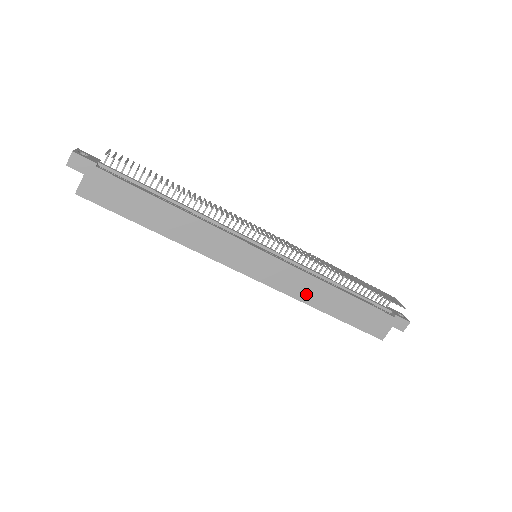
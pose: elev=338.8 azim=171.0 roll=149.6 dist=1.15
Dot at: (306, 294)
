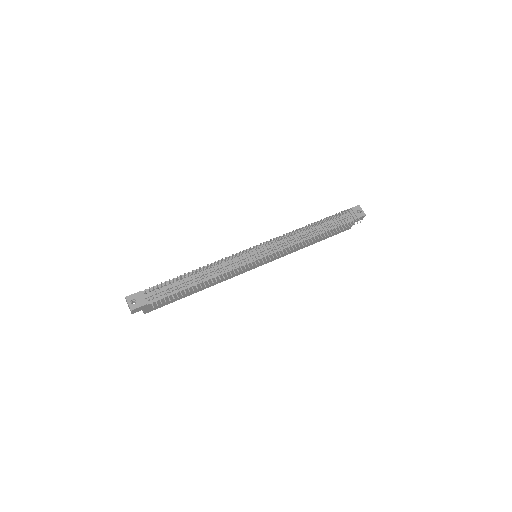
Dot at: (295, 249)
